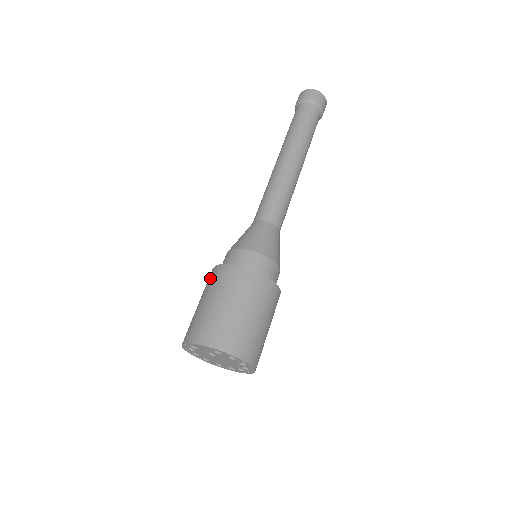
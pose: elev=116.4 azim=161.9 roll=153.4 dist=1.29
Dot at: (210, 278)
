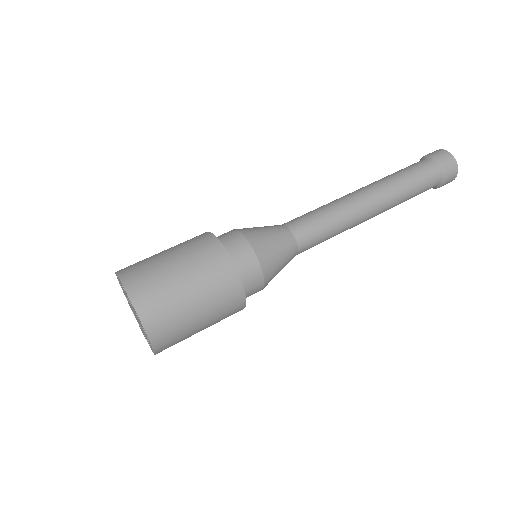
Dot at: occluded
